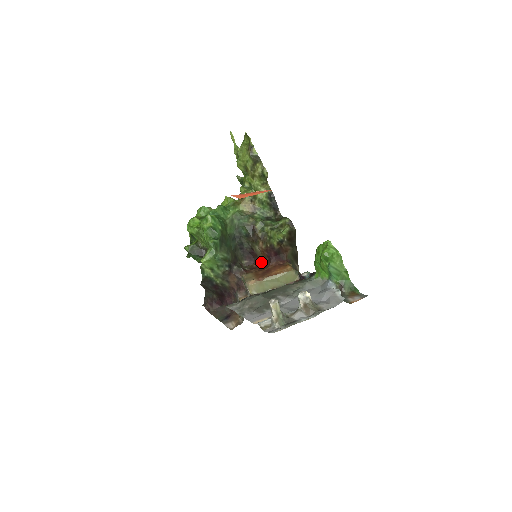
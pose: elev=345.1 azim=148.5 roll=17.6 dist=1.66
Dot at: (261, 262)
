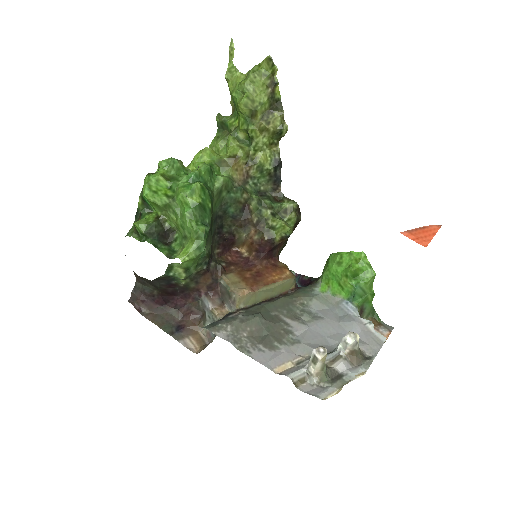
Dot at: (238, 253)
